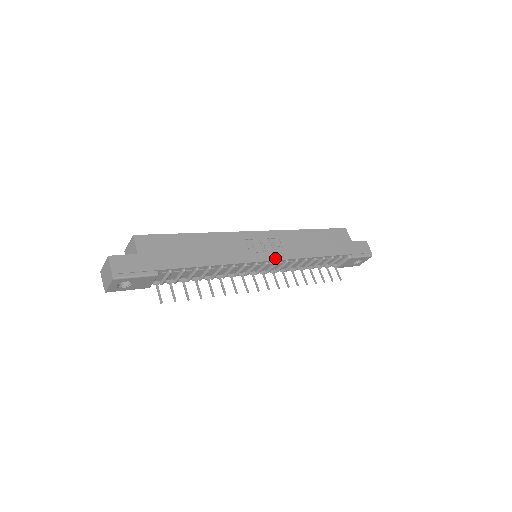
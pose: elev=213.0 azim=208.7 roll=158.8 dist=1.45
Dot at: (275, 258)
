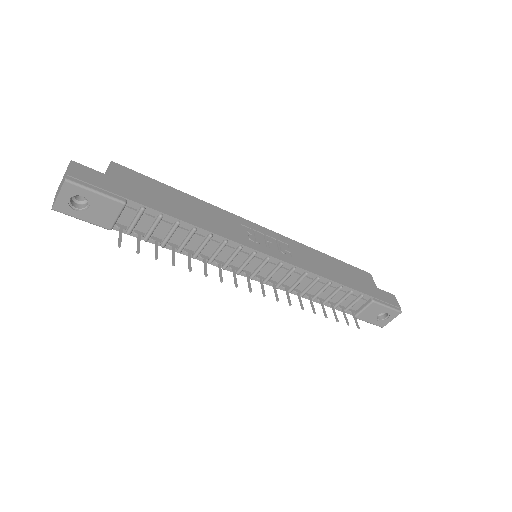
Dot at: (279, 257)
